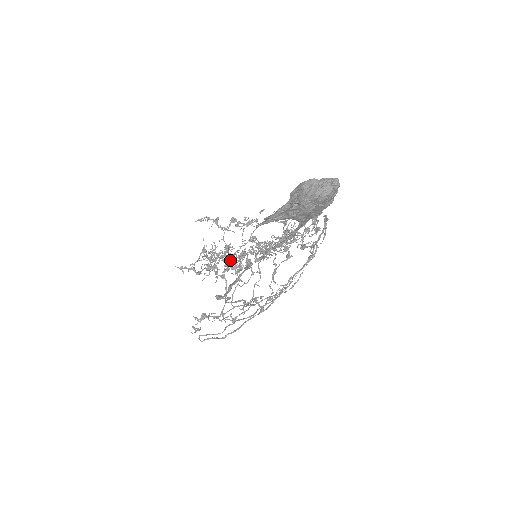
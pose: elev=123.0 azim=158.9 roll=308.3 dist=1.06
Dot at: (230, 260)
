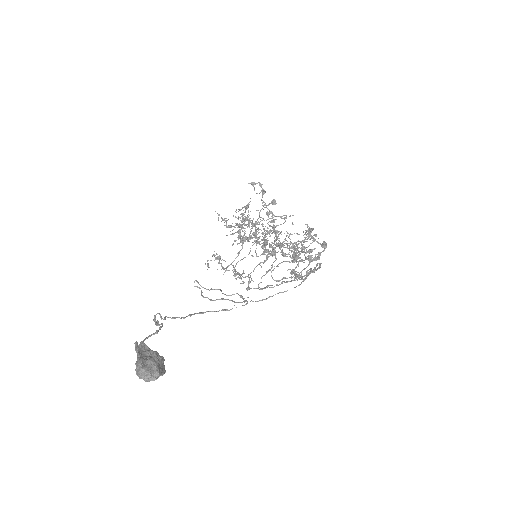
Dot at: (243, 242)
